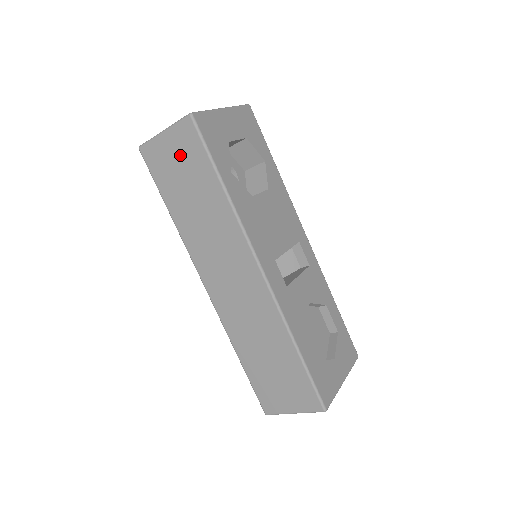
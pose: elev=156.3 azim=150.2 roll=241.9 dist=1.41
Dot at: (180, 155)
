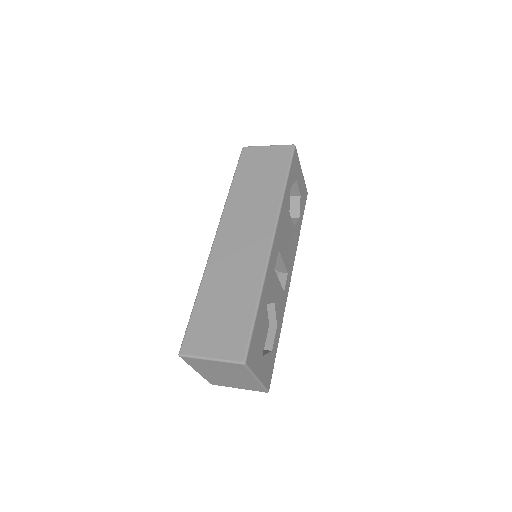
Dot at: (270, 159)
